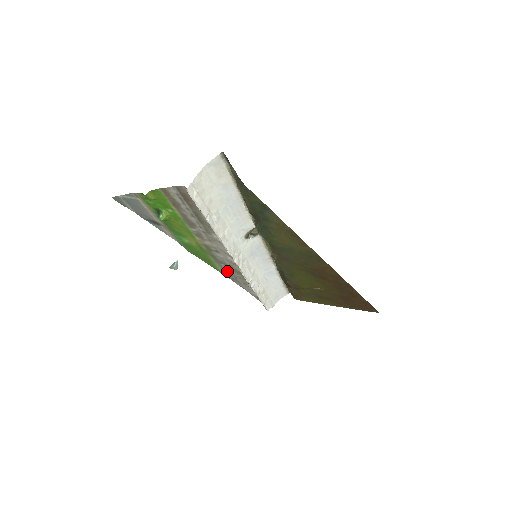
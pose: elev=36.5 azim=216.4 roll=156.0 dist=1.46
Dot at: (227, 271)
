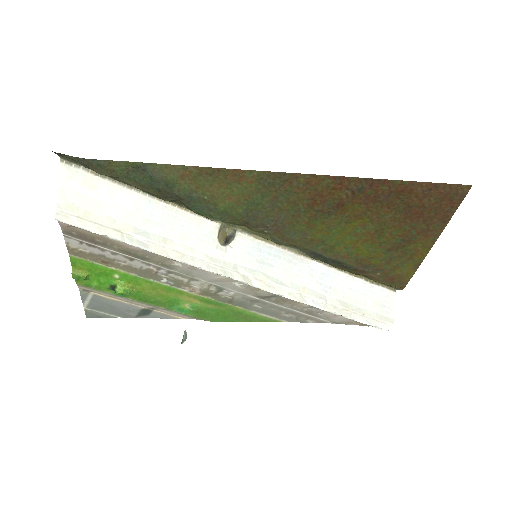
Dot at: (273, 311)
